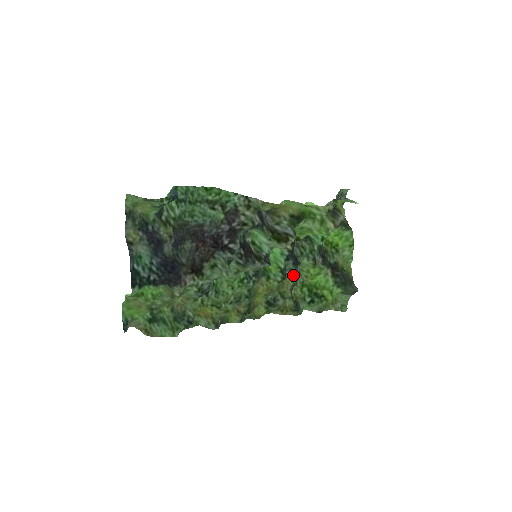
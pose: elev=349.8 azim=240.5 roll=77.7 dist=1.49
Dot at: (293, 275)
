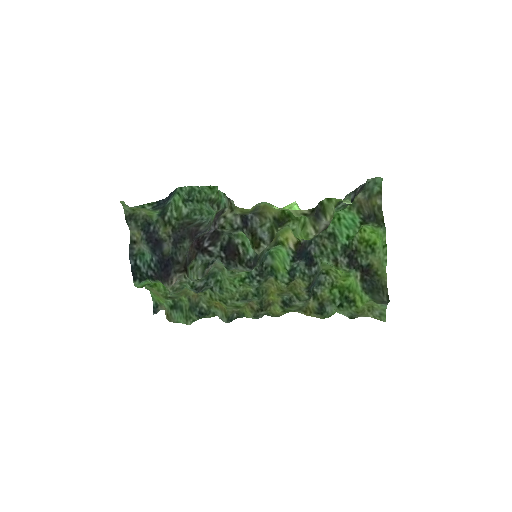
Dot at: (304, 277)
